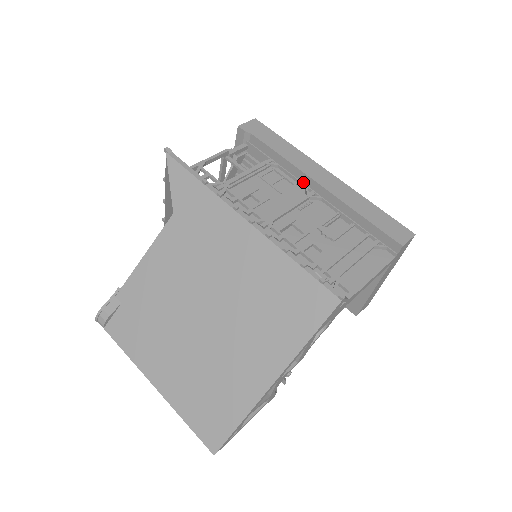
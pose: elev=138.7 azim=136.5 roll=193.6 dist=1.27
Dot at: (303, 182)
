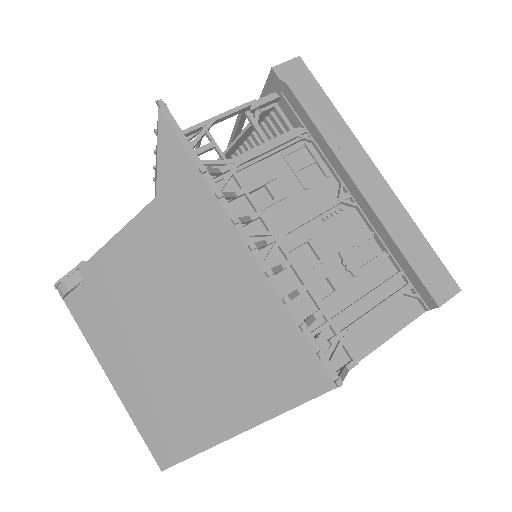
Dot at: (339, 176)
